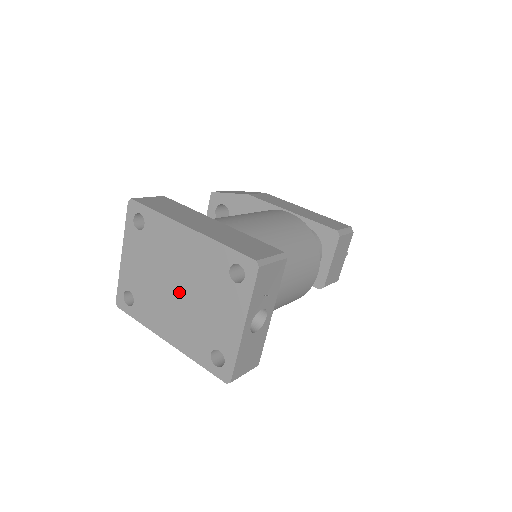
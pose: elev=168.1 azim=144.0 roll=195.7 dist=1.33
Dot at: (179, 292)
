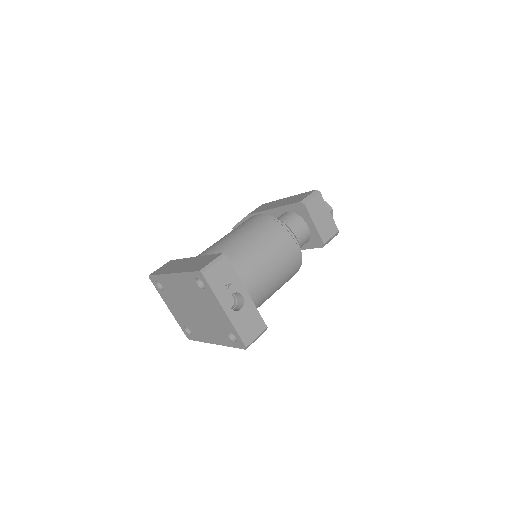
Dot at: (196, 312)
